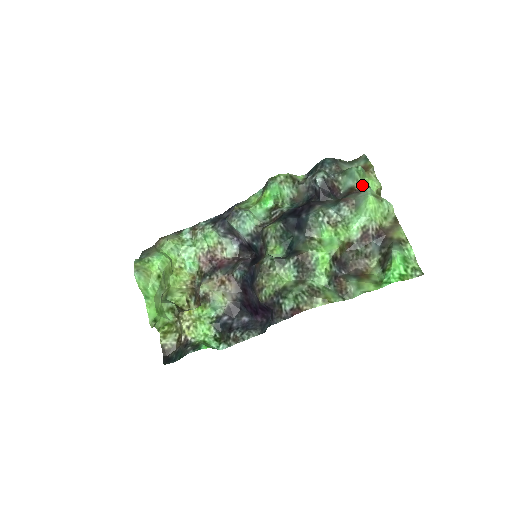
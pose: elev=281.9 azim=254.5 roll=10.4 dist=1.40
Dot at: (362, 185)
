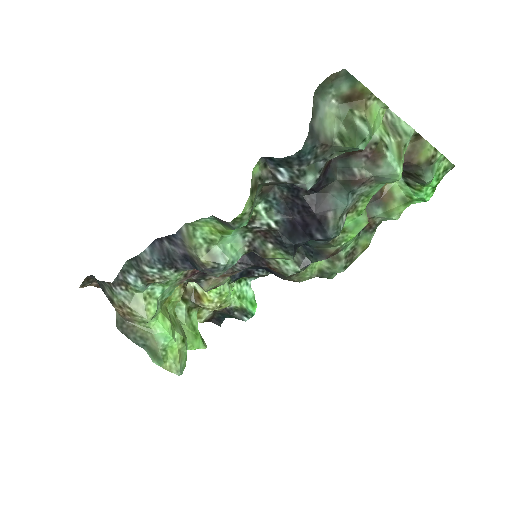
Dot at: occluded
